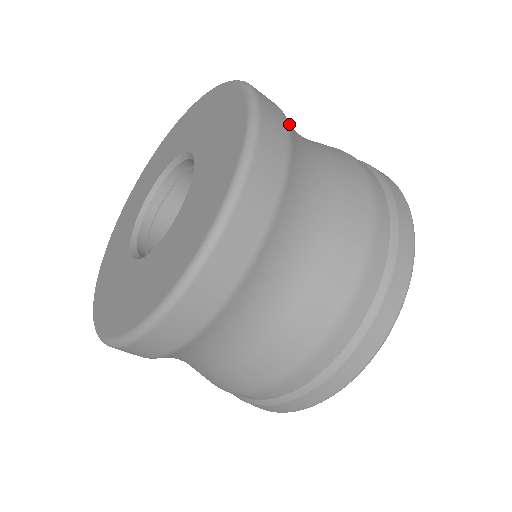
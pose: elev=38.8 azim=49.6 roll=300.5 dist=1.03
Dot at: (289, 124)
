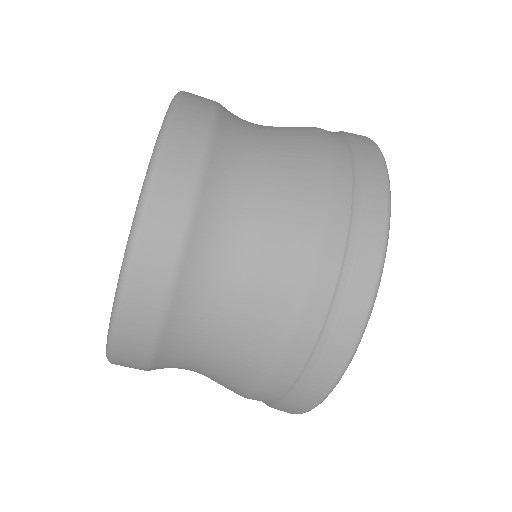
Dot at: occluded
